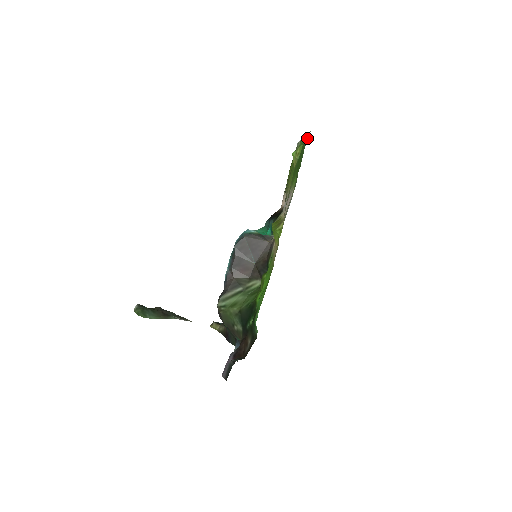
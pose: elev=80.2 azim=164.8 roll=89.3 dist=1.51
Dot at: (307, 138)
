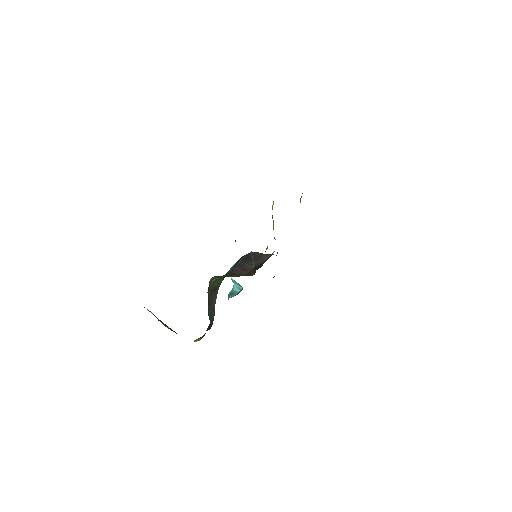
Dot at: occluded
